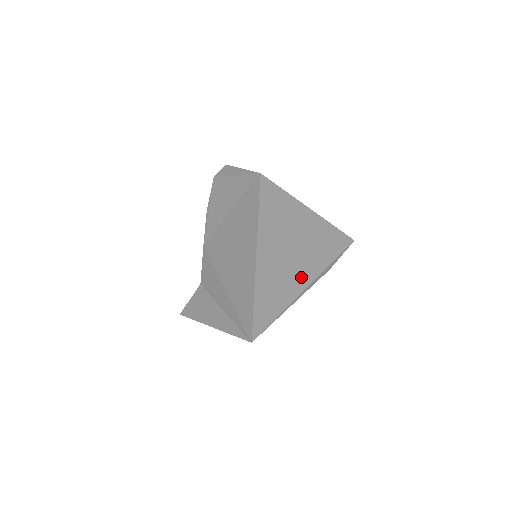
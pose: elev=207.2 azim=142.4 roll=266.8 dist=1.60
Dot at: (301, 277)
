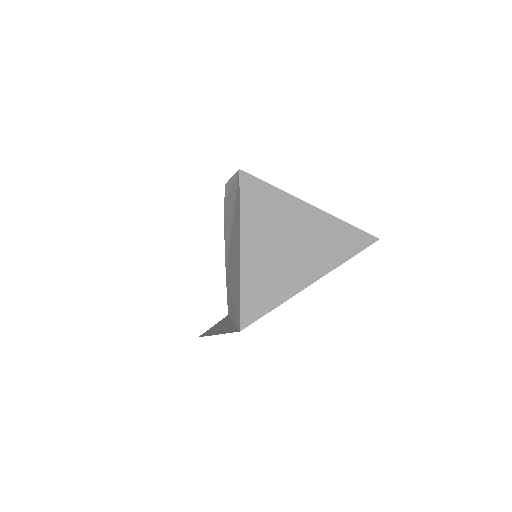
Dot at: (304, 269)
